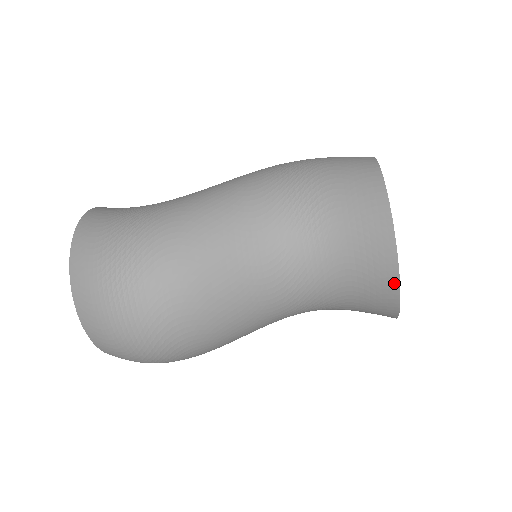
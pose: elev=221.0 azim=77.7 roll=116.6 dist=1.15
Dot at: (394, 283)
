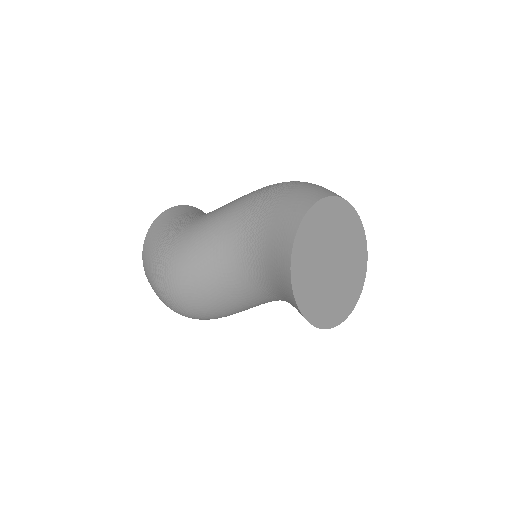
Dot at: occluded
